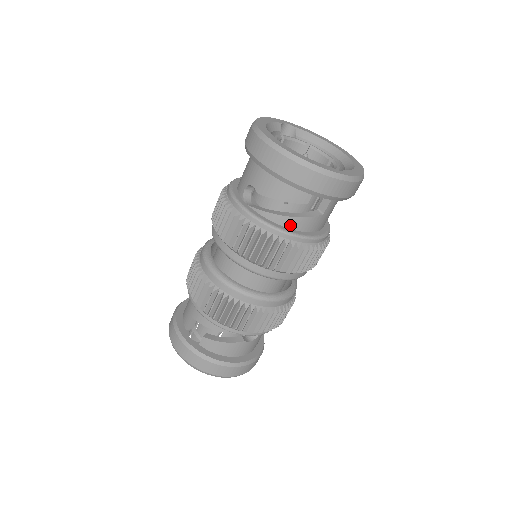
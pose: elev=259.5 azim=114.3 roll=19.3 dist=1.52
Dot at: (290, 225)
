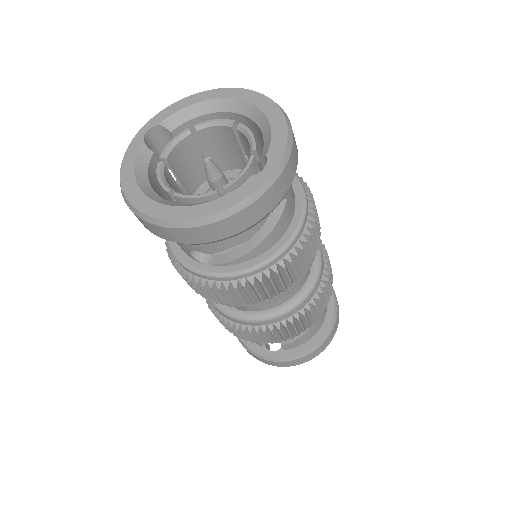
Dot at: (268, 246)
